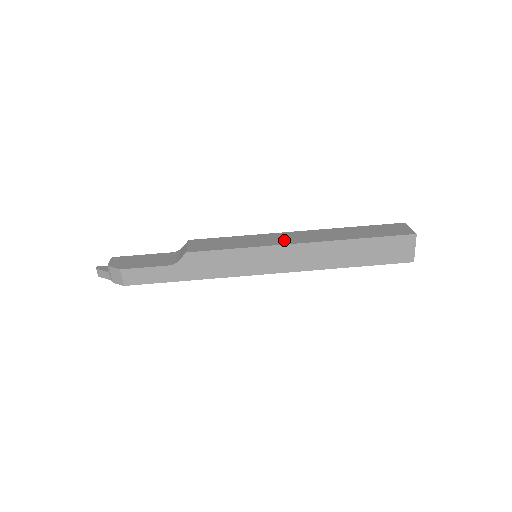
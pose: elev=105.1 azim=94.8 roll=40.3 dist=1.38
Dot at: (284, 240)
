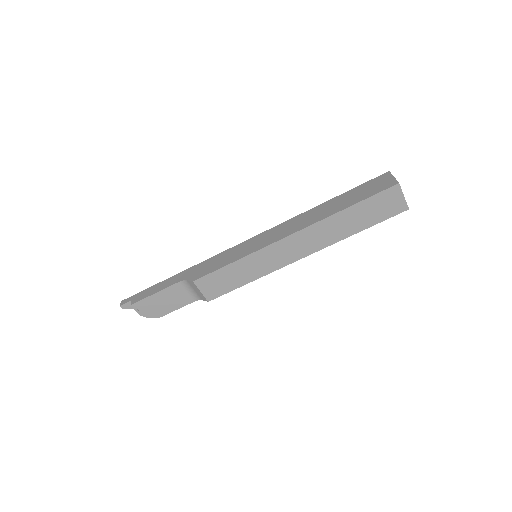
Dot at: (284, 258)
